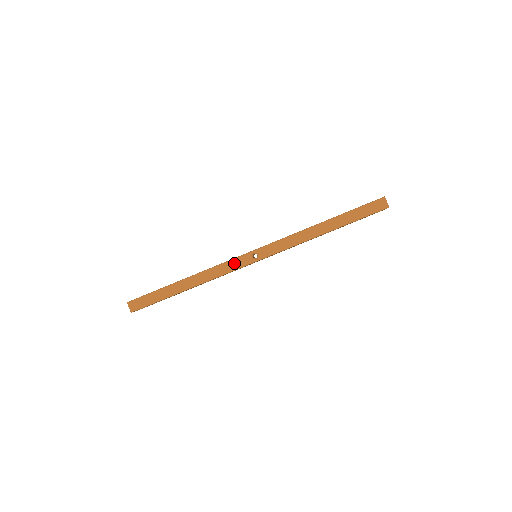
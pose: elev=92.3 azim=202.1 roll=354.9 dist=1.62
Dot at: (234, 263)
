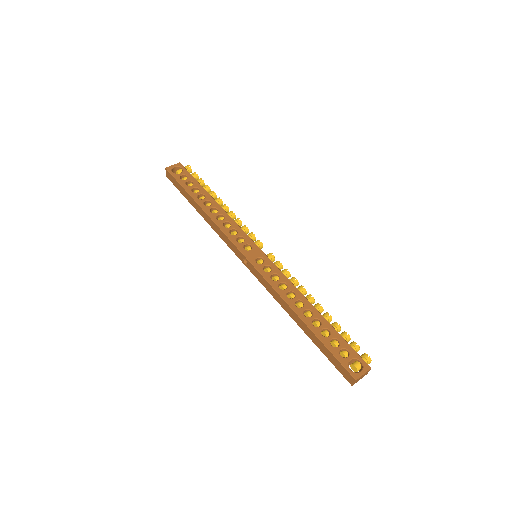
Dot at: (231, 245)
